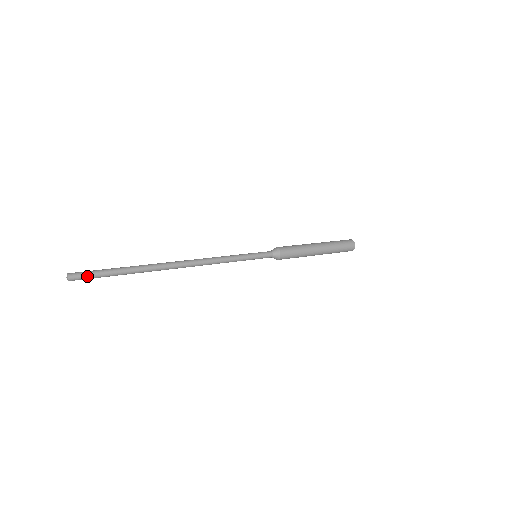
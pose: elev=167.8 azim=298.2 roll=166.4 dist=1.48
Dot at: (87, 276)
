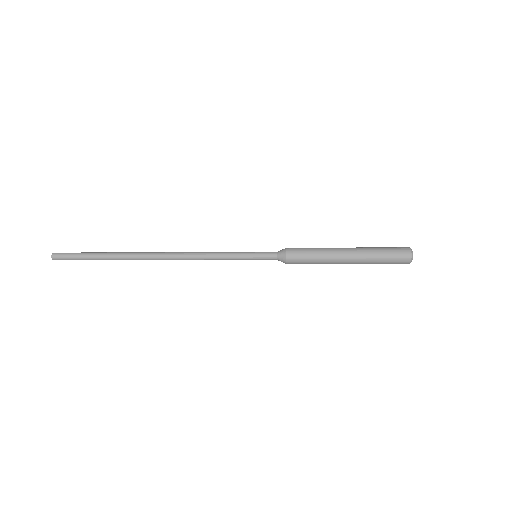
Dot at: (68, 259)
